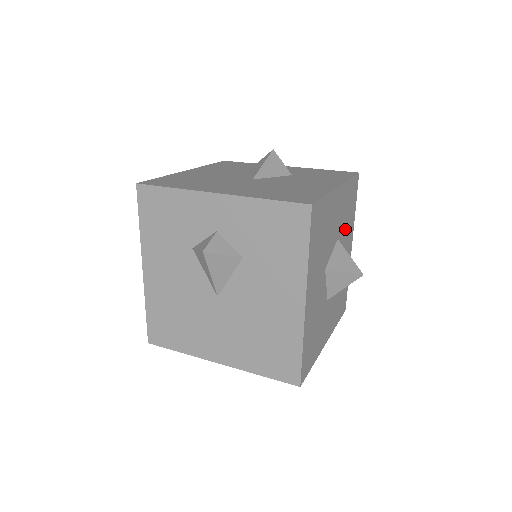
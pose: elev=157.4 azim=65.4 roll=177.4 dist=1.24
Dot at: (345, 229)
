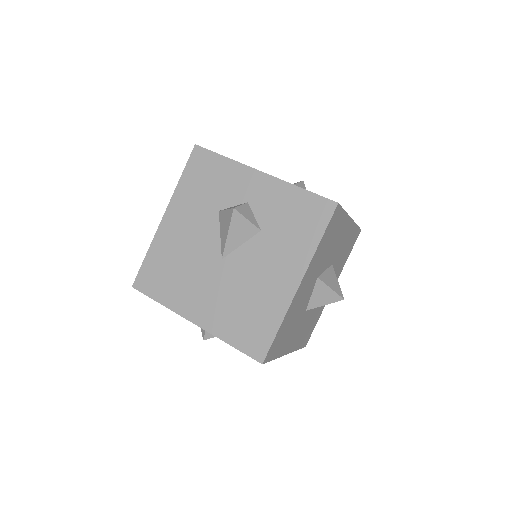
Dot at: (337, 265)
